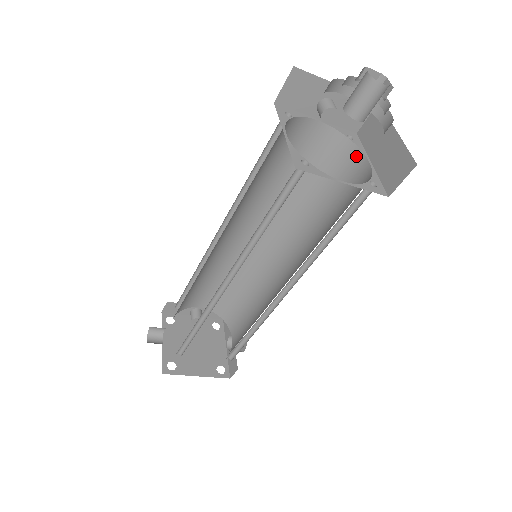
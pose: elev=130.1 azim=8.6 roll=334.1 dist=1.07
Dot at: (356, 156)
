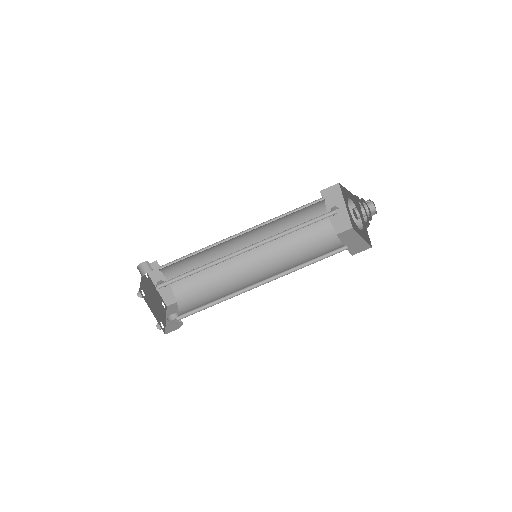
Dot at: (335, 240)
